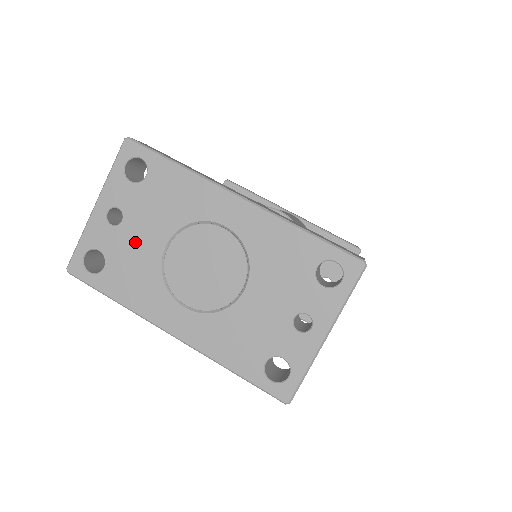
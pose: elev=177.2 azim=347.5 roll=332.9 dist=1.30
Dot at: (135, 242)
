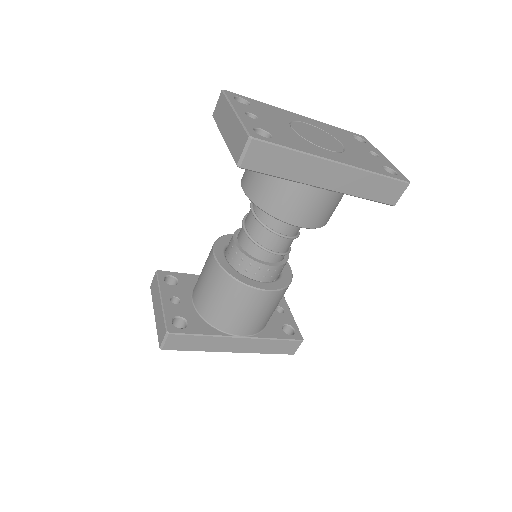
Dot at: (275, 126)
